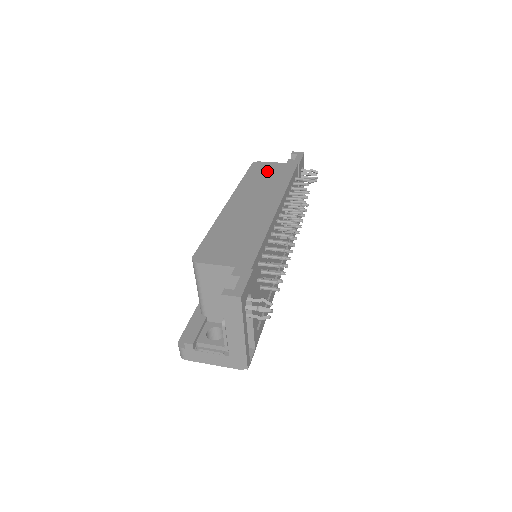
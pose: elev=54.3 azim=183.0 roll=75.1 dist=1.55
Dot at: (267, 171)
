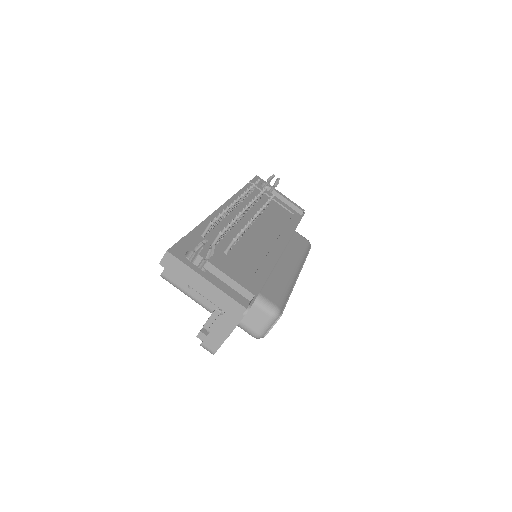
Dot at: occluded
